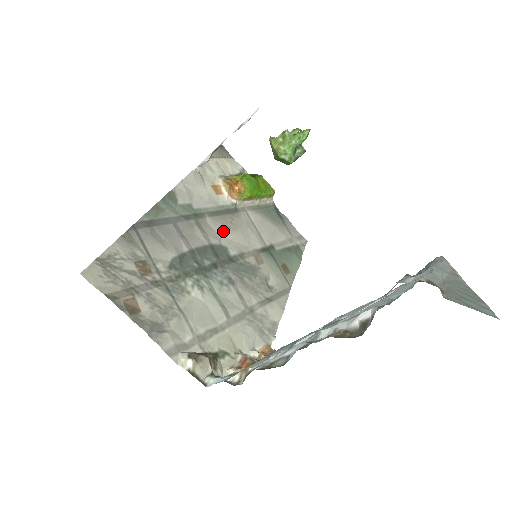
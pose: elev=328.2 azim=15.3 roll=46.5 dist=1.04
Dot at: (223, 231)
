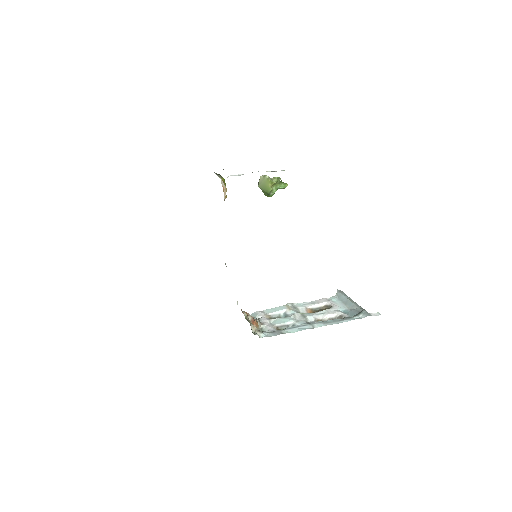
Dot at: occluded
